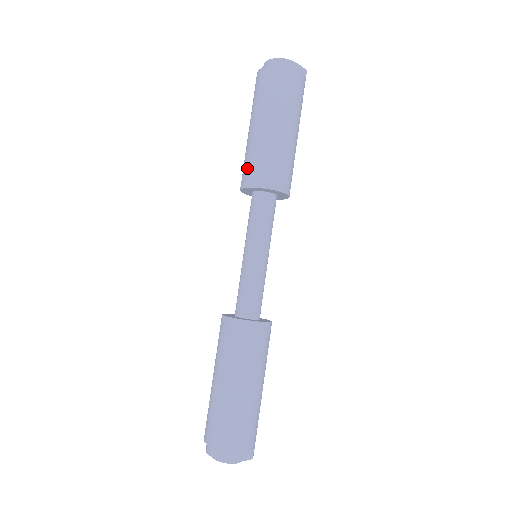
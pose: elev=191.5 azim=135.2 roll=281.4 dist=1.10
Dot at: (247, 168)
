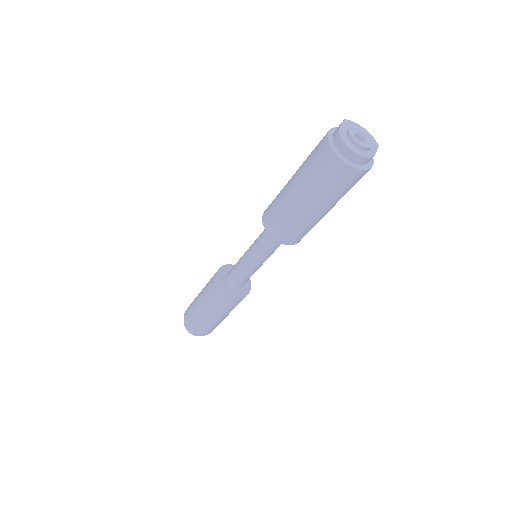
Dot at: (281, 227)
